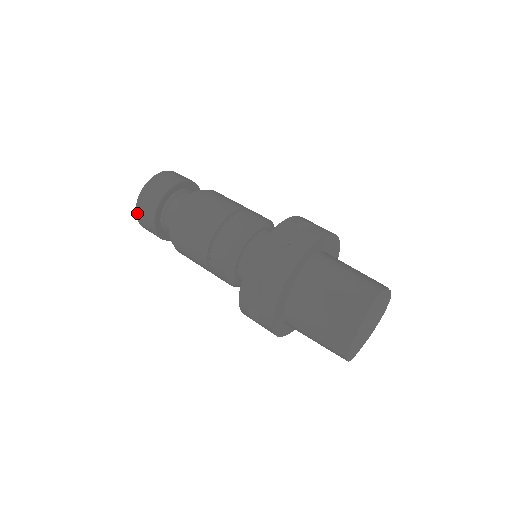
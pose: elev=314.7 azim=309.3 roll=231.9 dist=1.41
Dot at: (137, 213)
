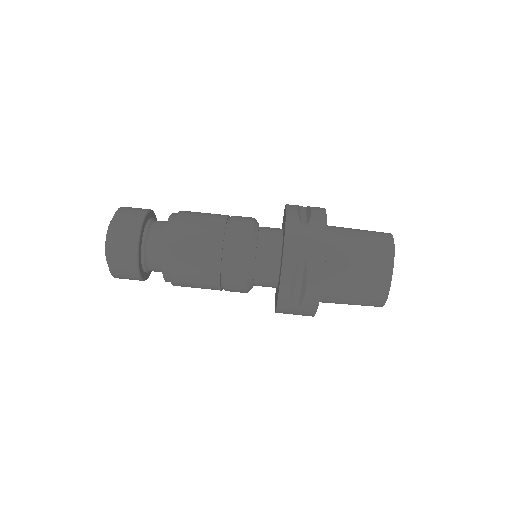
Dot at: (109, 256)
